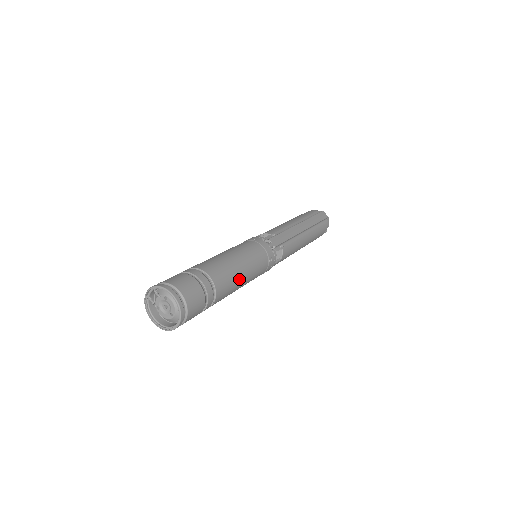
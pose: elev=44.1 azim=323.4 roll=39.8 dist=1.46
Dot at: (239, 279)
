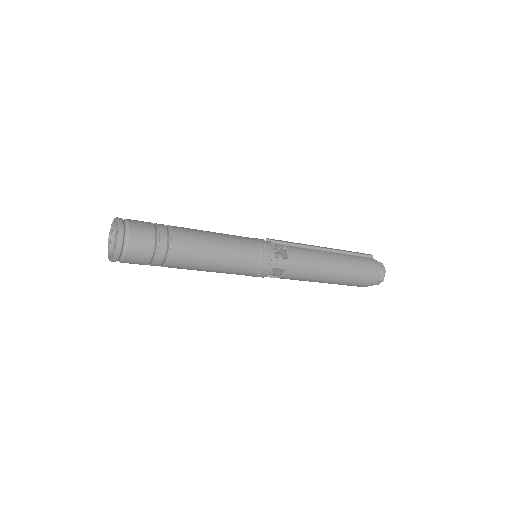
Dot at: (210, 240)
